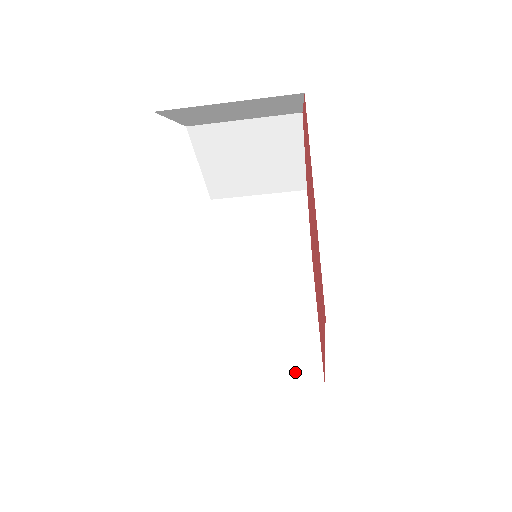
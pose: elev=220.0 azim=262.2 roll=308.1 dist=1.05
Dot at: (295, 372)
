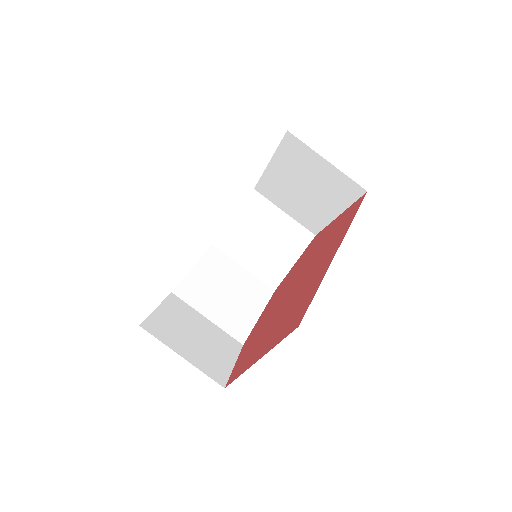
Dot at: occluded
